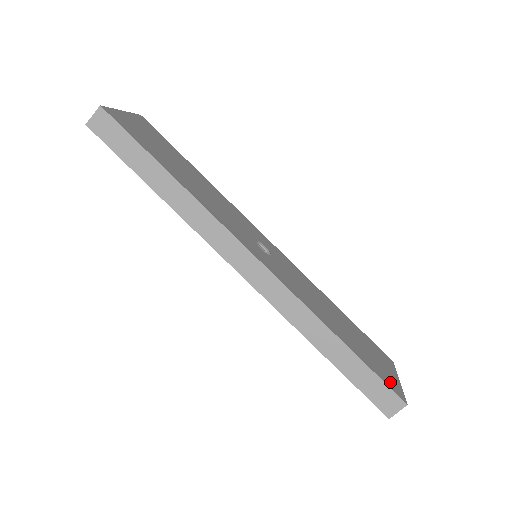
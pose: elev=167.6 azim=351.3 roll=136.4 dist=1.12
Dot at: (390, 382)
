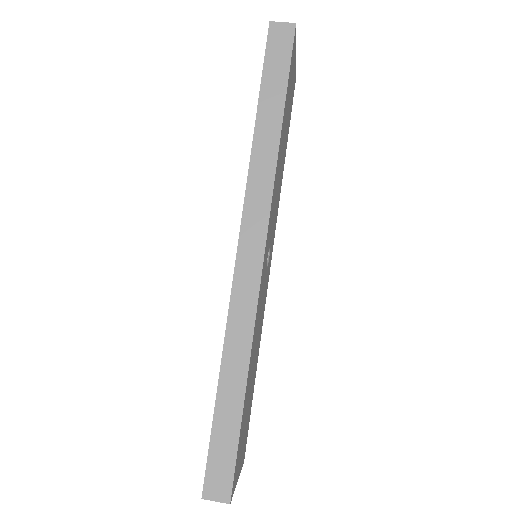
Dot at: occluded
